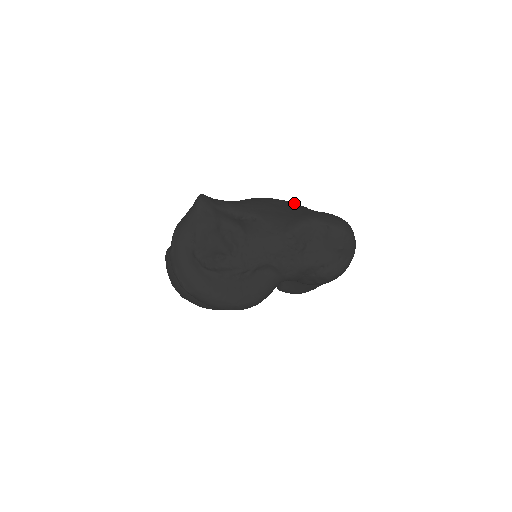
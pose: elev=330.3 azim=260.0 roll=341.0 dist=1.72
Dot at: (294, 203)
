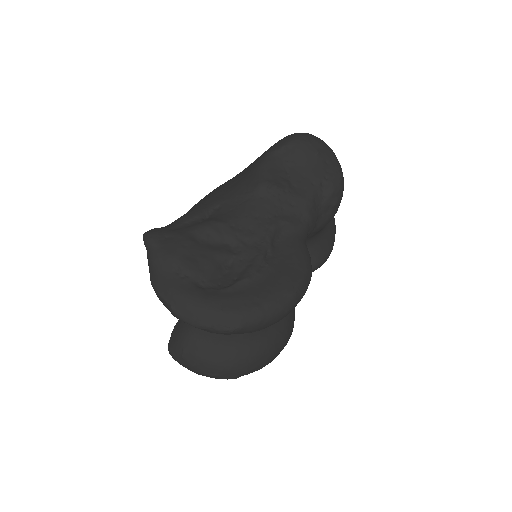
Dot at: occluded
